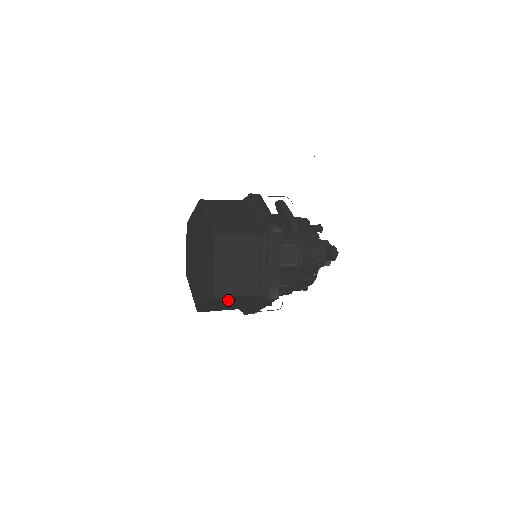
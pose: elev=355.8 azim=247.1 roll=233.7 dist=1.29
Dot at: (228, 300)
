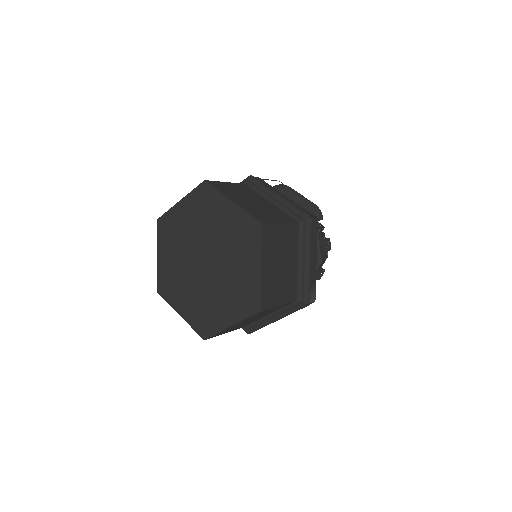
Dot at: (262, 313)
